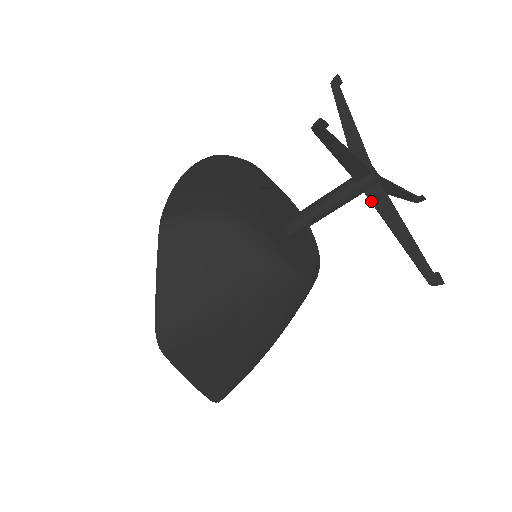
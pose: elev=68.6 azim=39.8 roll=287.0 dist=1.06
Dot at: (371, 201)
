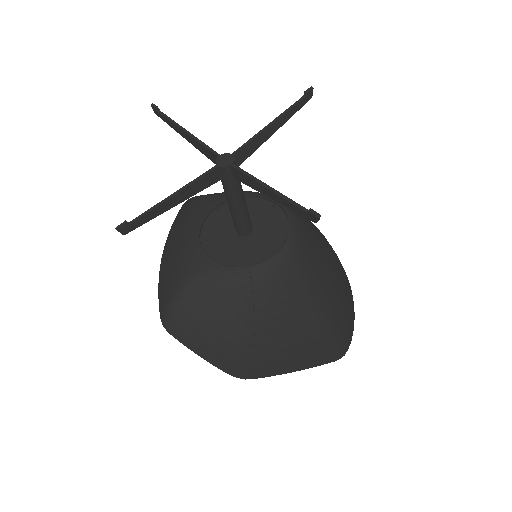
Dot at: occluded
